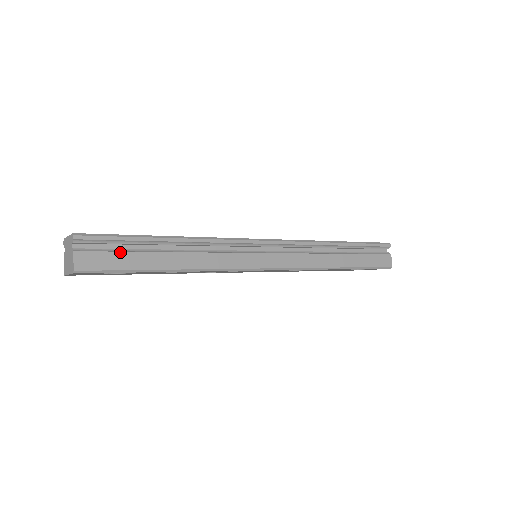
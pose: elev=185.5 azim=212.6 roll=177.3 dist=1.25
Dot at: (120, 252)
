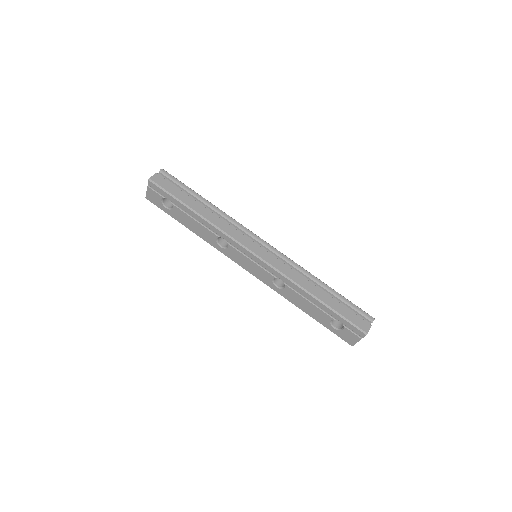
Dot at: (176, 187)
